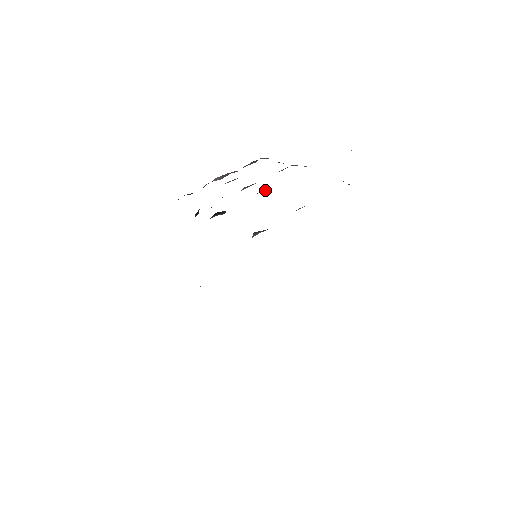
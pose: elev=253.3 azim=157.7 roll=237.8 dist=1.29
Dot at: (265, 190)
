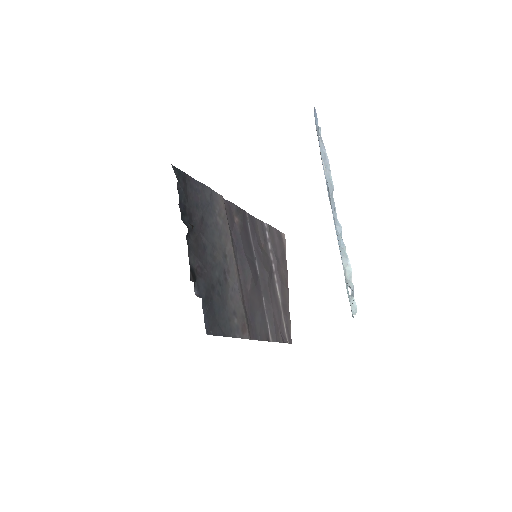
Dot at: occluded
